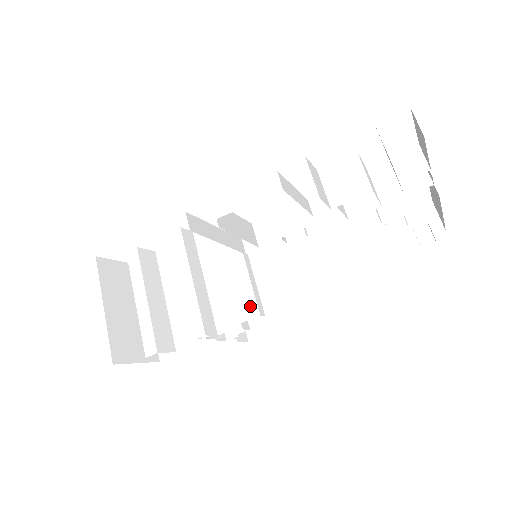
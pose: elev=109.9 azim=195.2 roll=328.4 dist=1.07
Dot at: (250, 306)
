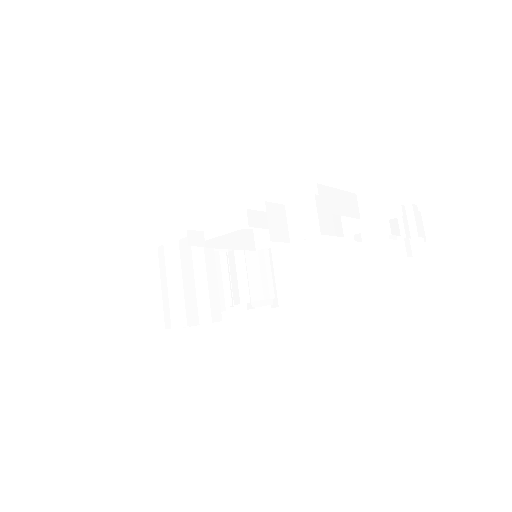
Dot at: (258, 290)
